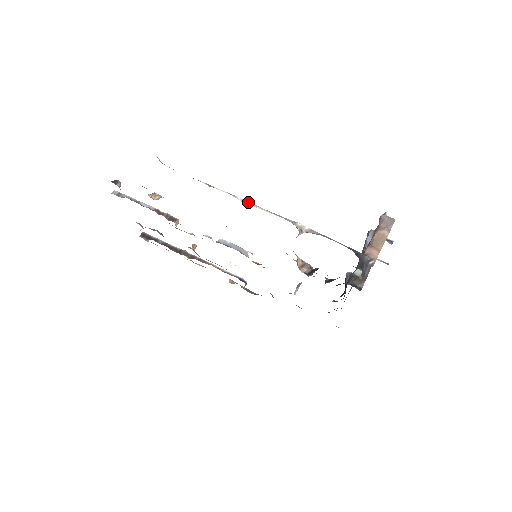
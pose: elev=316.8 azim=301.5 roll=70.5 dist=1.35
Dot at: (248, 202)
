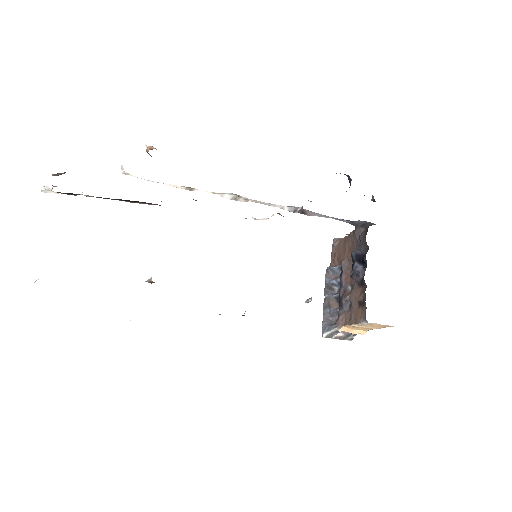
Dot at: (239, 195)
